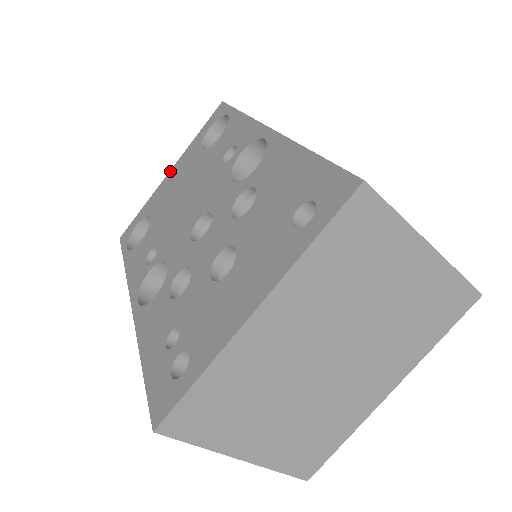
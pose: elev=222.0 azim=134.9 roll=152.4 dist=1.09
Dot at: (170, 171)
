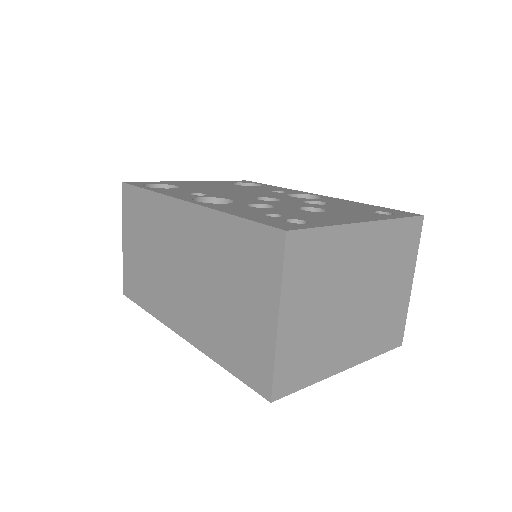
Dot at: (192, 181)
